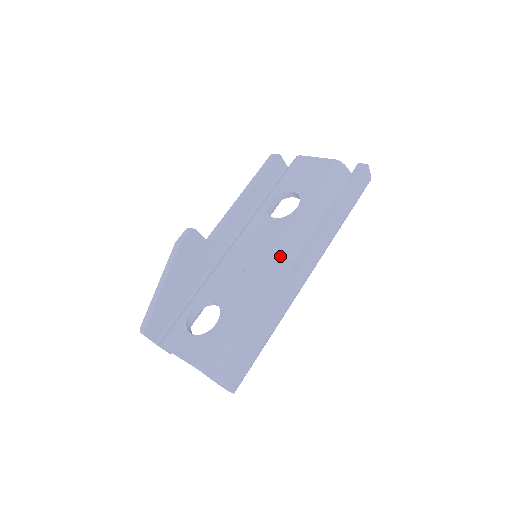
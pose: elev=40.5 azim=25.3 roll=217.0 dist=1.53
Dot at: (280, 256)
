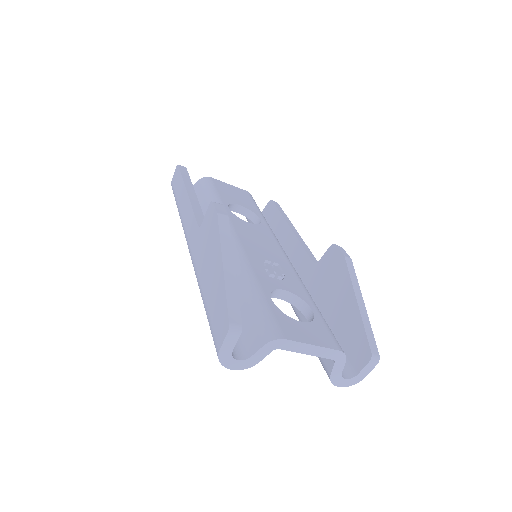
Dot at: occluded
